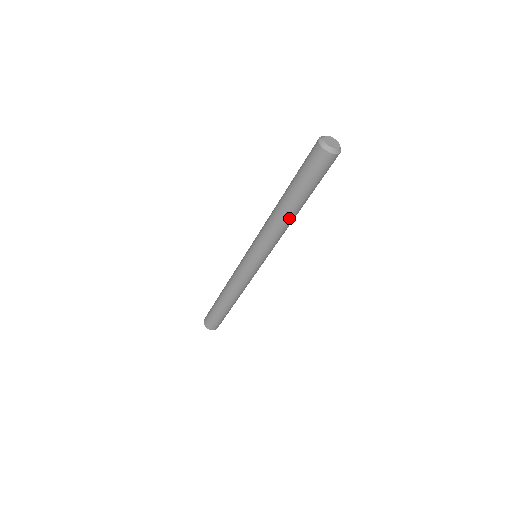
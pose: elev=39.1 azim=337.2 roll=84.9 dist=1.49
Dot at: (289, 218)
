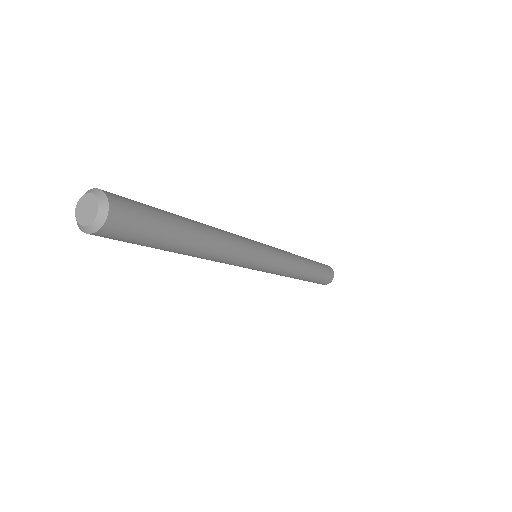
Dot at: (199, 256)
